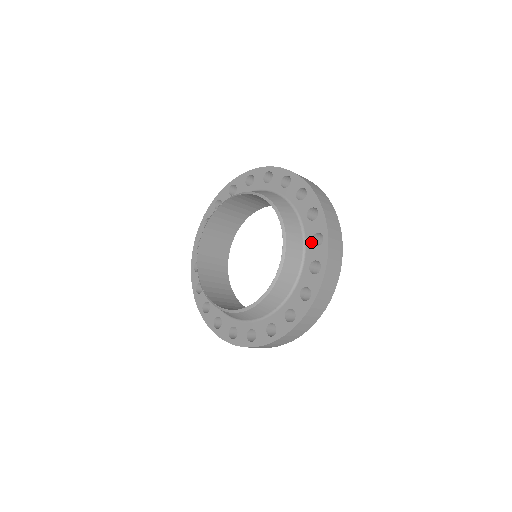
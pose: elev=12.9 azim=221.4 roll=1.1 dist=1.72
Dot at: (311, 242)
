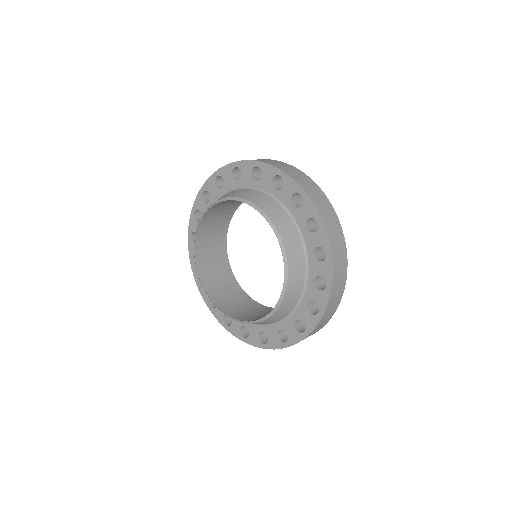
Dot at: (307, 304)
